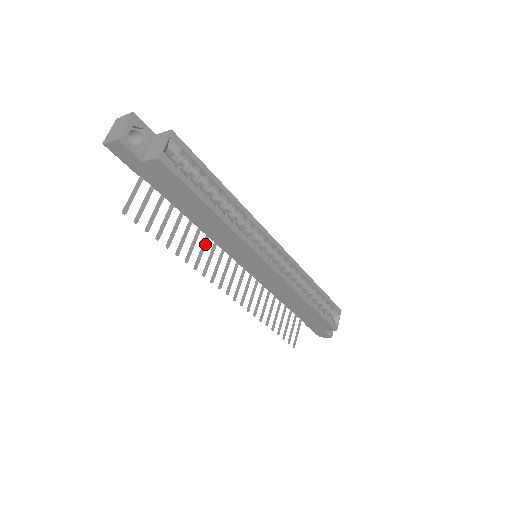
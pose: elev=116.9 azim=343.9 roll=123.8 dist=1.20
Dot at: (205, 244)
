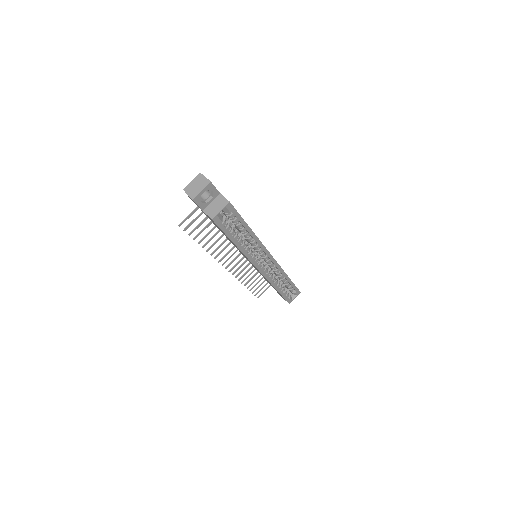
Dot at: occluded
